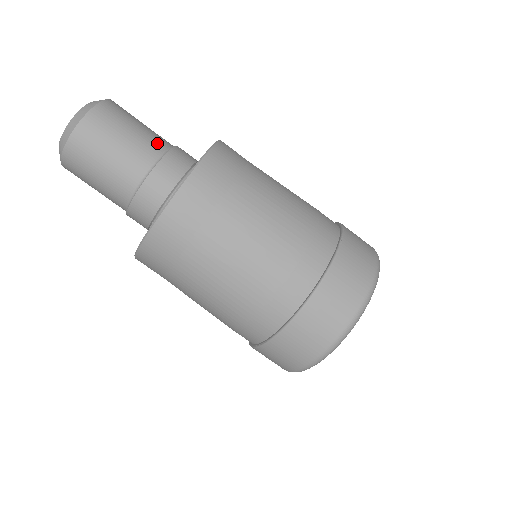
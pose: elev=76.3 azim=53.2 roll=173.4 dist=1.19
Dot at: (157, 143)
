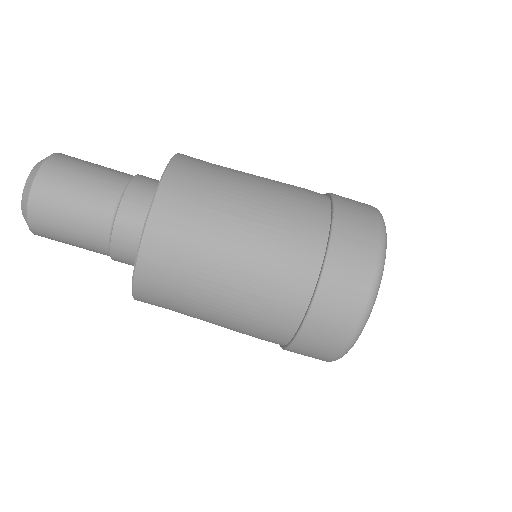
Dot at: (113, 183)
